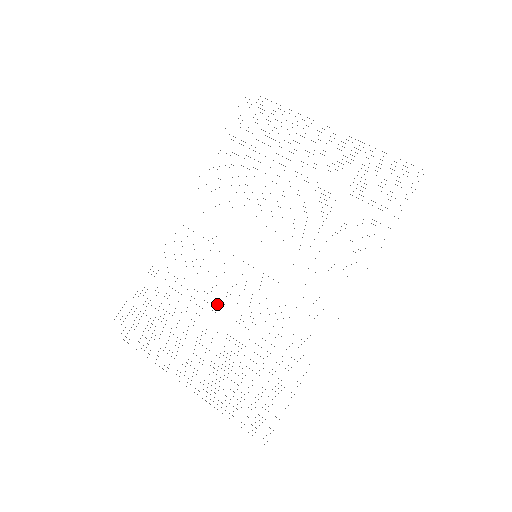
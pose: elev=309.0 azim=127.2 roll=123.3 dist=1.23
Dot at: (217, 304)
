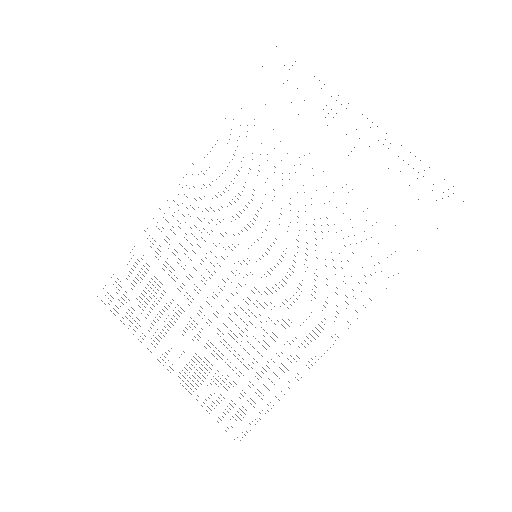
Dot at: occluded
